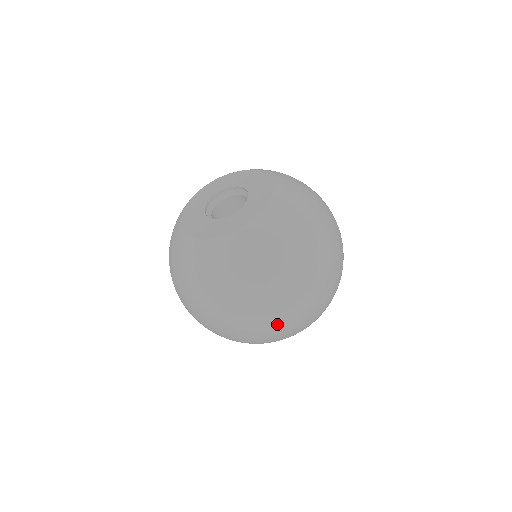
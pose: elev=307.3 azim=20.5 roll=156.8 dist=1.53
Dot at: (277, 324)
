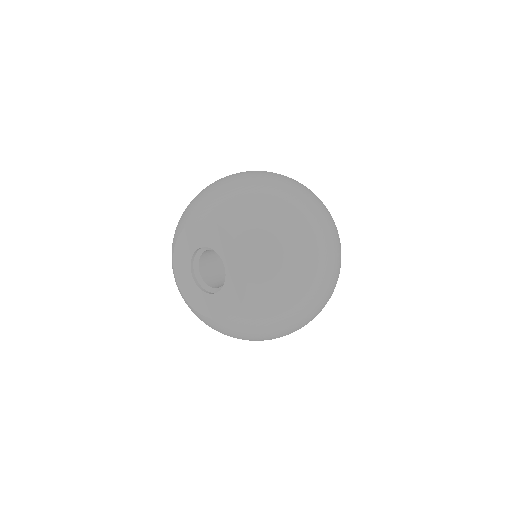
Dot at: (321, 308)
